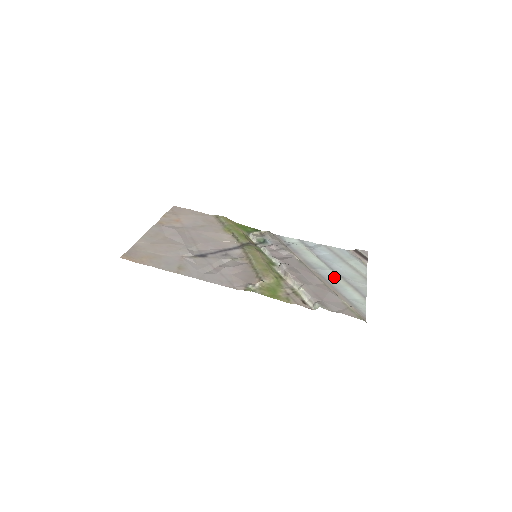
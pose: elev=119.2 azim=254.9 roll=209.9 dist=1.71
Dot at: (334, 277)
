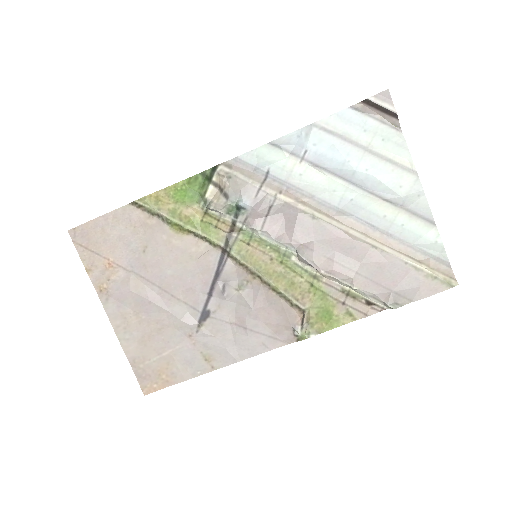
Dot at: (372, 208)
